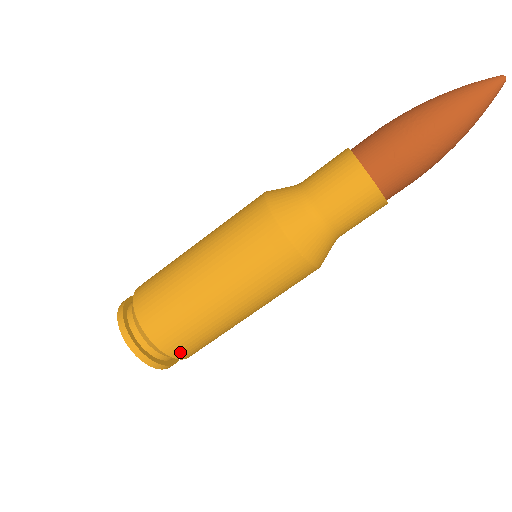
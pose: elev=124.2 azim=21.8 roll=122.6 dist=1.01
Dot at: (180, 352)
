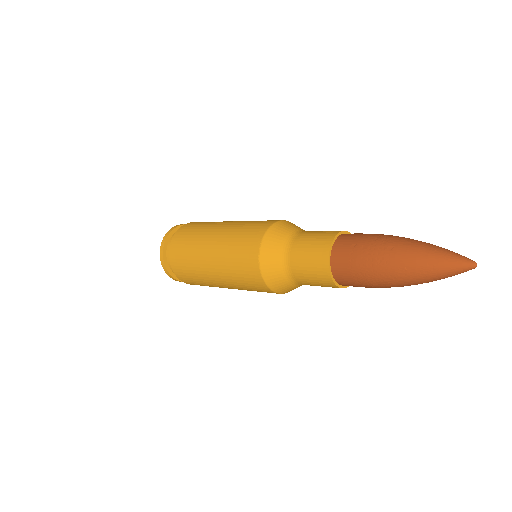
Dot at: (175, 265)
